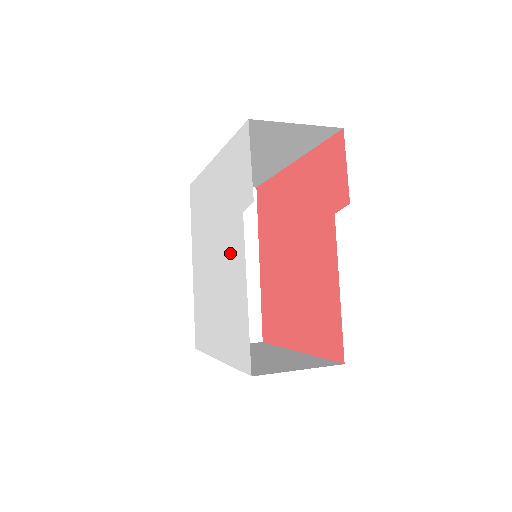
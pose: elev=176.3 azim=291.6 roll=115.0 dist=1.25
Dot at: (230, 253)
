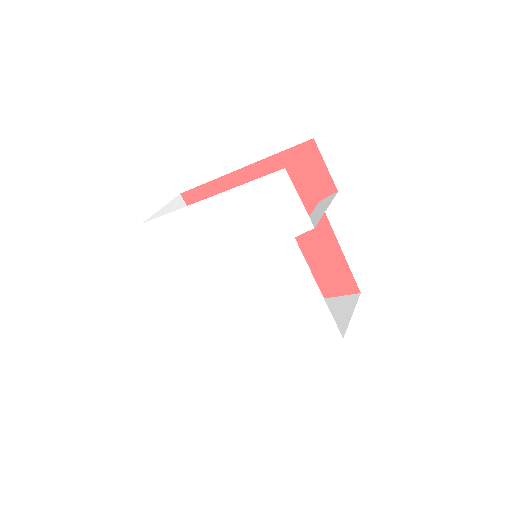
Dot at: (276, 269)
